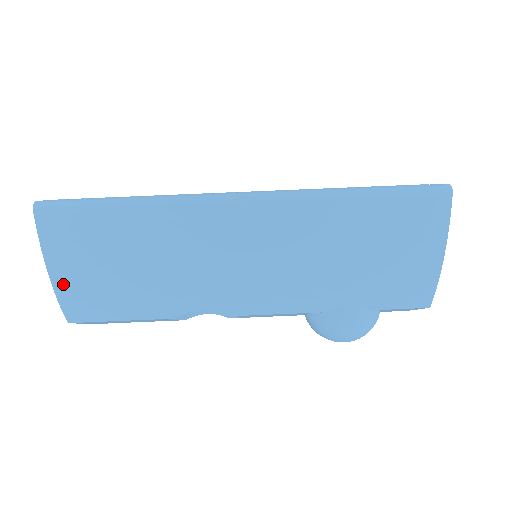
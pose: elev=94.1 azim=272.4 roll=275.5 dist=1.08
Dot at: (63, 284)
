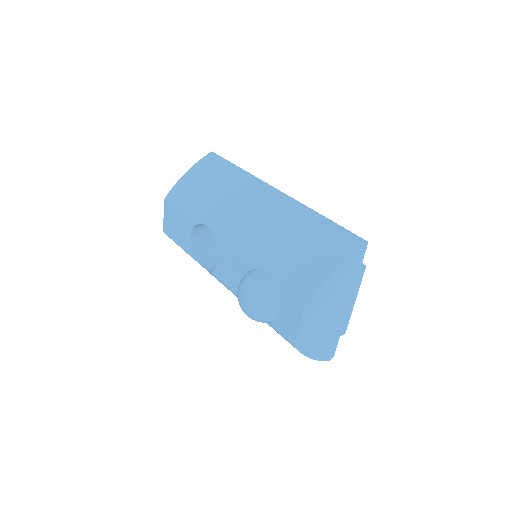
Dot at: (185, 179)
